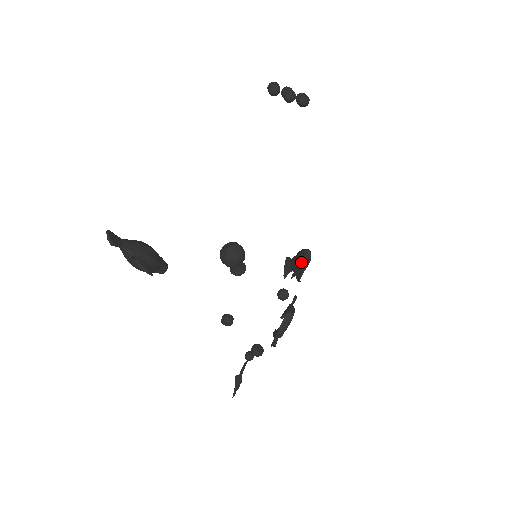
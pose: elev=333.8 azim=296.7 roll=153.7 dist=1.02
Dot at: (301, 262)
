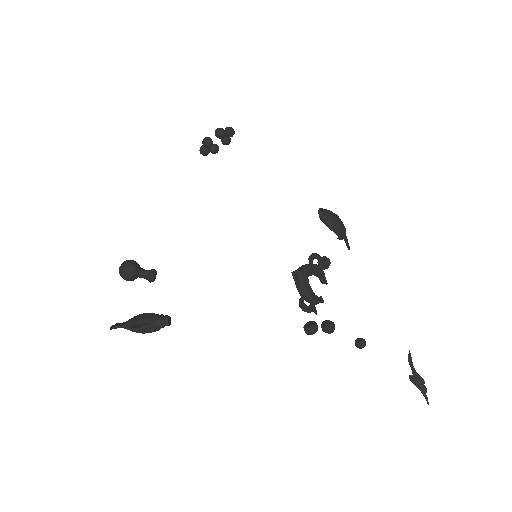
Dot at: occluded
